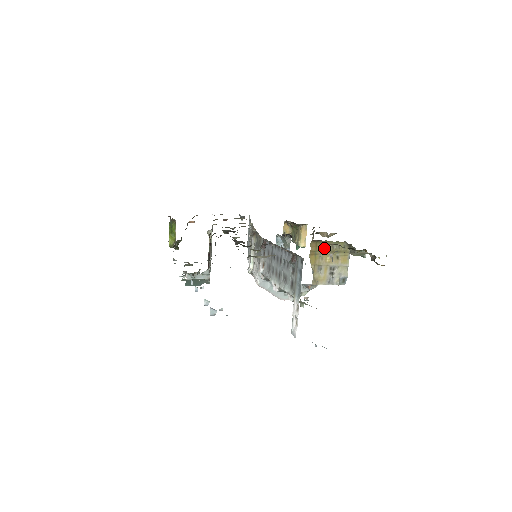
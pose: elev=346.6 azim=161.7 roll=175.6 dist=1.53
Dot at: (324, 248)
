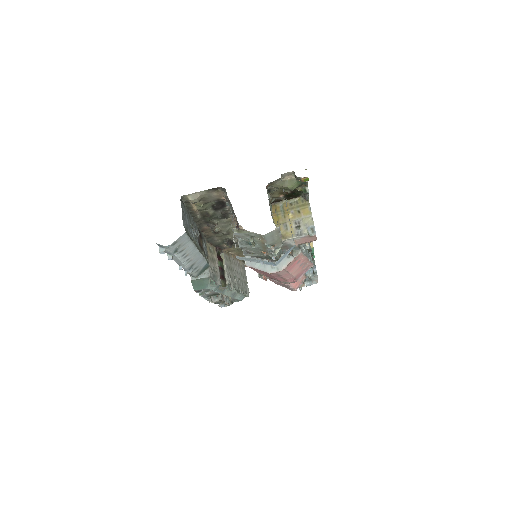
Dot at: (284, 208)
